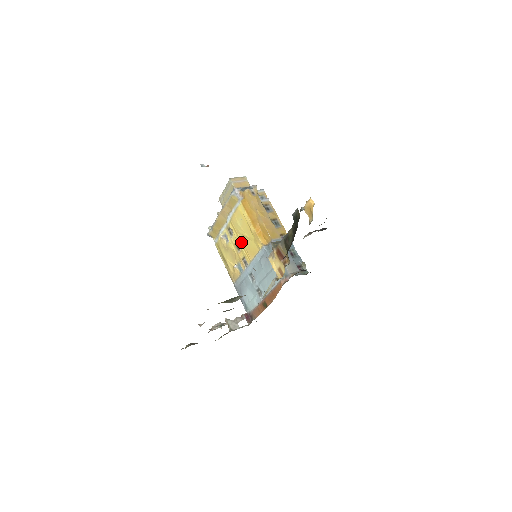
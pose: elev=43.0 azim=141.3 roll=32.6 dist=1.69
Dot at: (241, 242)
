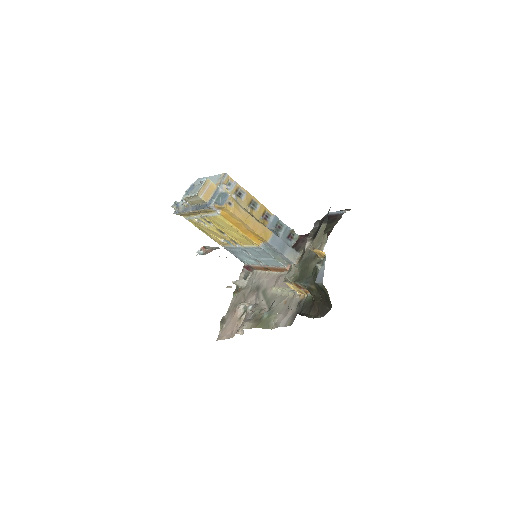
Dot at: (227, 233)
